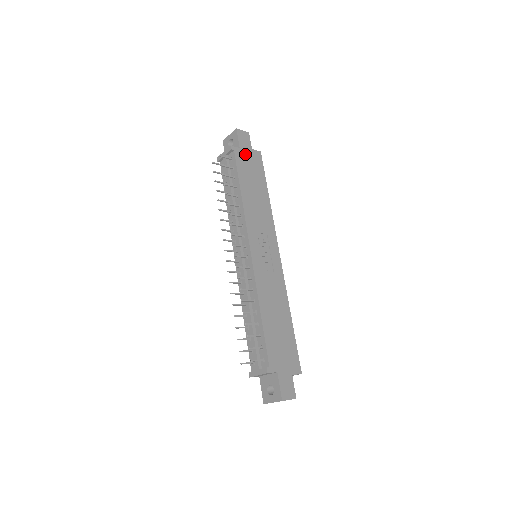
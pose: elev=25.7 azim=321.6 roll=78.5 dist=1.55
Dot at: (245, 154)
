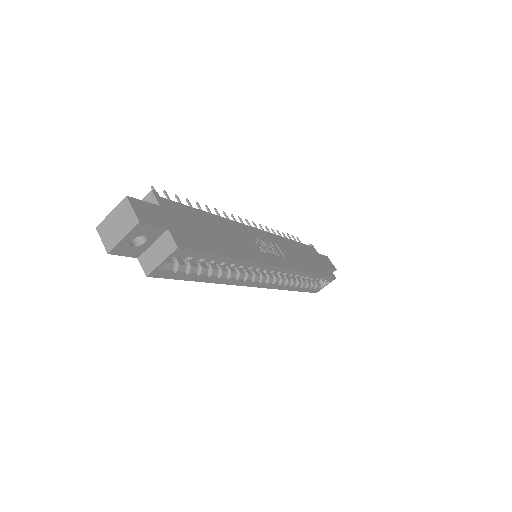
Dot at: (320, 258)
